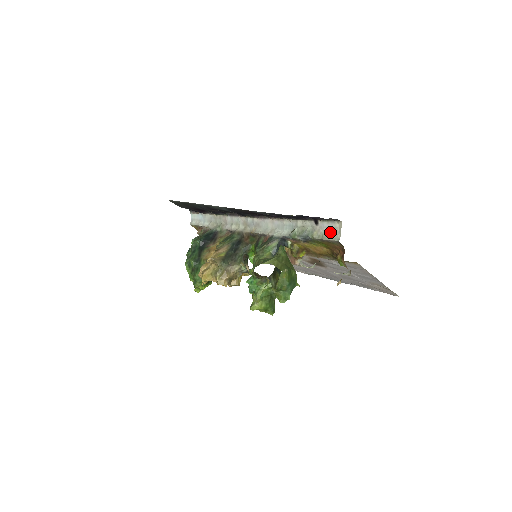
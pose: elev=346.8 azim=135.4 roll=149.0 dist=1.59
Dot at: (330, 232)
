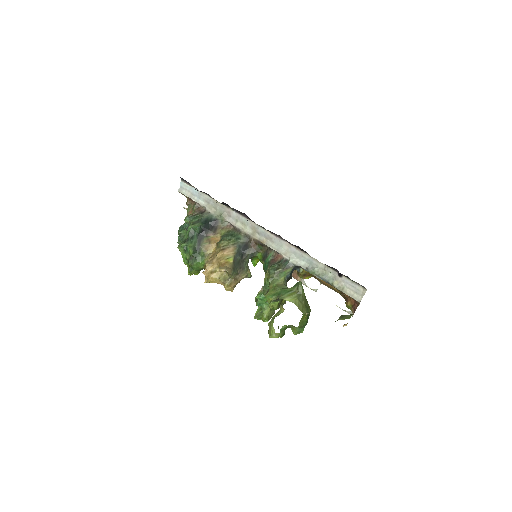
Dot at: (352, 290)
